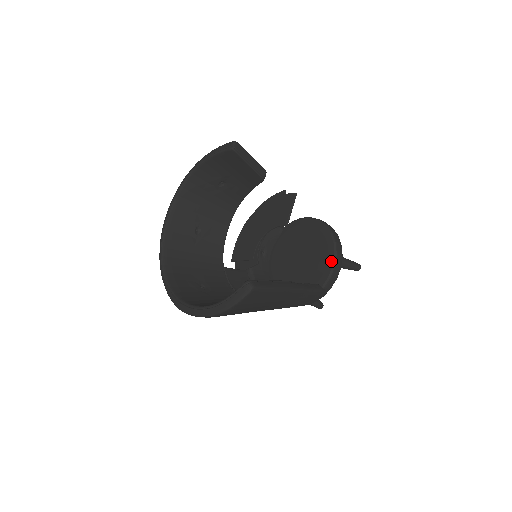
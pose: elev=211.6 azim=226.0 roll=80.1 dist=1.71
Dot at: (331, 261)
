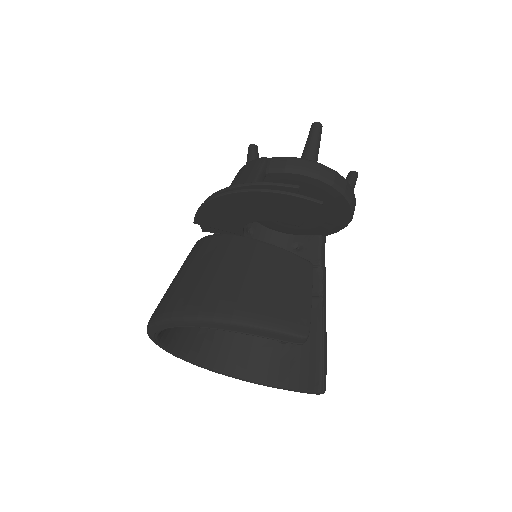
Dot at: (343, 225)
